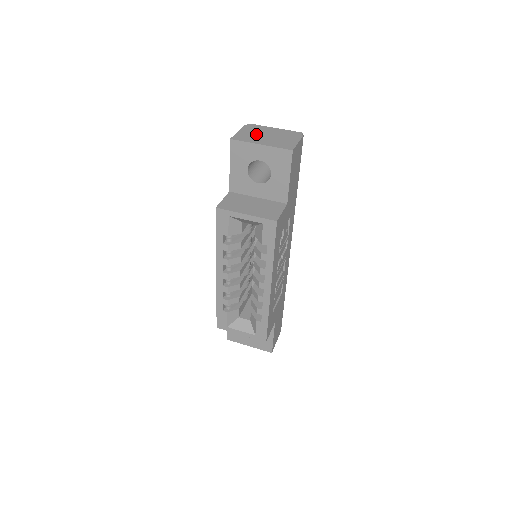
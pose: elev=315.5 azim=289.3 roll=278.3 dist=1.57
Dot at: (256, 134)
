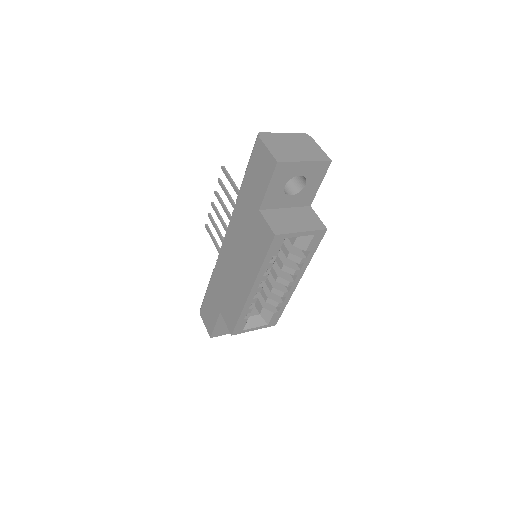
Dot at: (284, 147)
